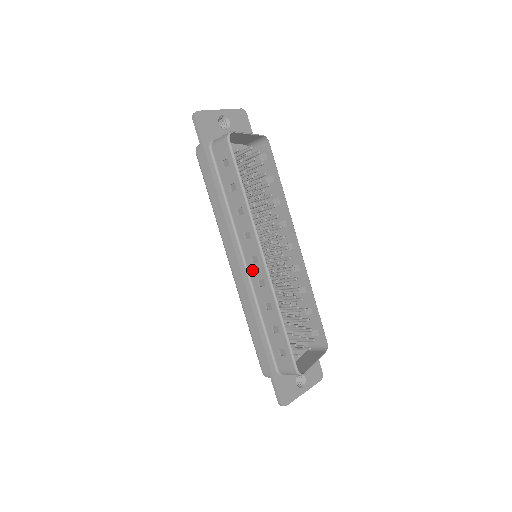
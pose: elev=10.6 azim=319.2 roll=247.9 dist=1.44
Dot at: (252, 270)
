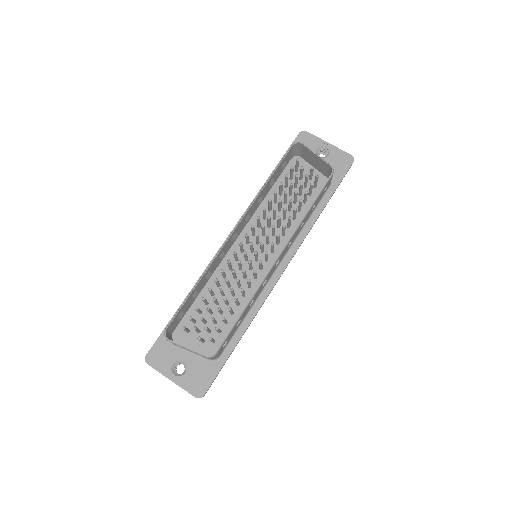
Dot at: occluded
